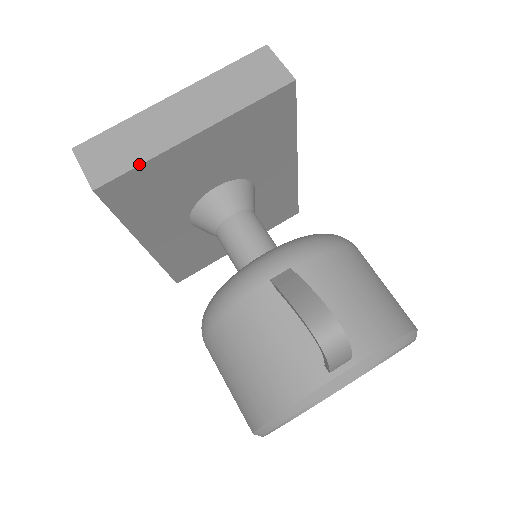
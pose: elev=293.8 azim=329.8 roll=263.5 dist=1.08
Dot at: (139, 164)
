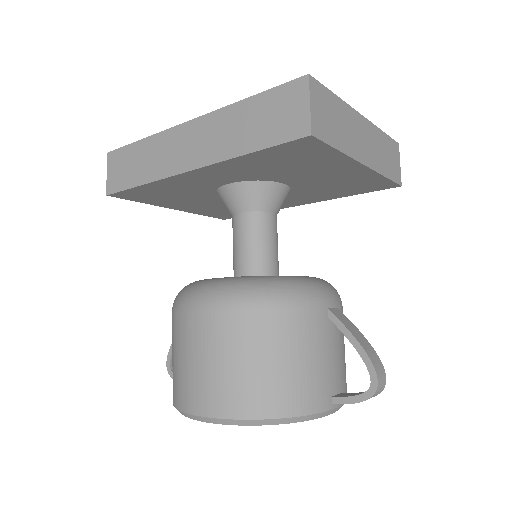
Dot at: (338, 149)
